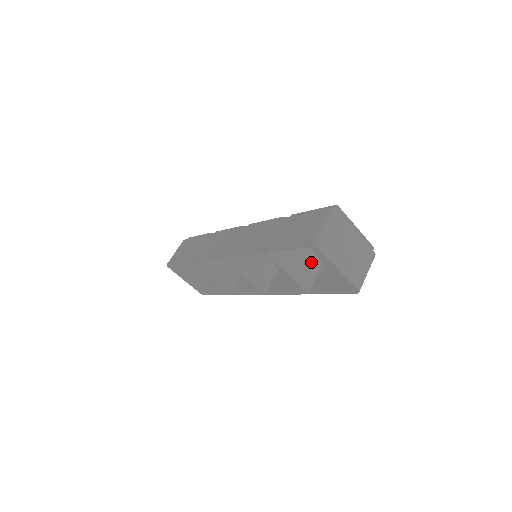
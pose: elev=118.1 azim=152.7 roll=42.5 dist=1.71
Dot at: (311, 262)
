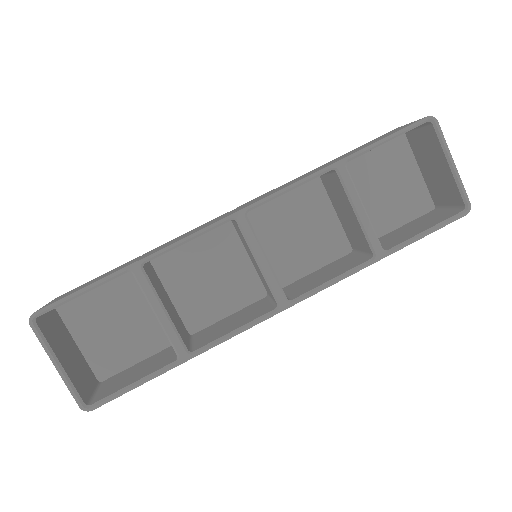
Dot at: occluded
